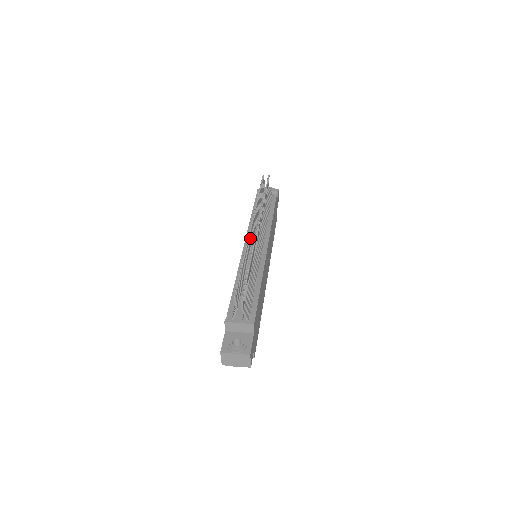
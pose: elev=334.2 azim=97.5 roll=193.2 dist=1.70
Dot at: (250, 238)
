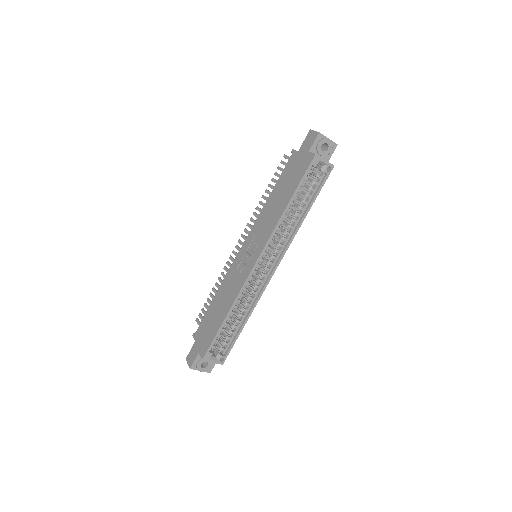
Dot at: (247, 230)
